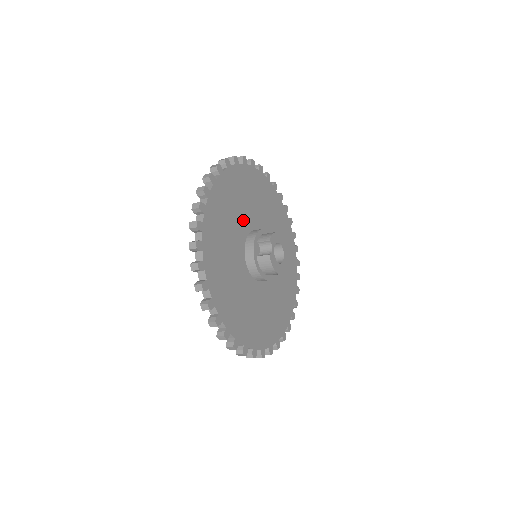
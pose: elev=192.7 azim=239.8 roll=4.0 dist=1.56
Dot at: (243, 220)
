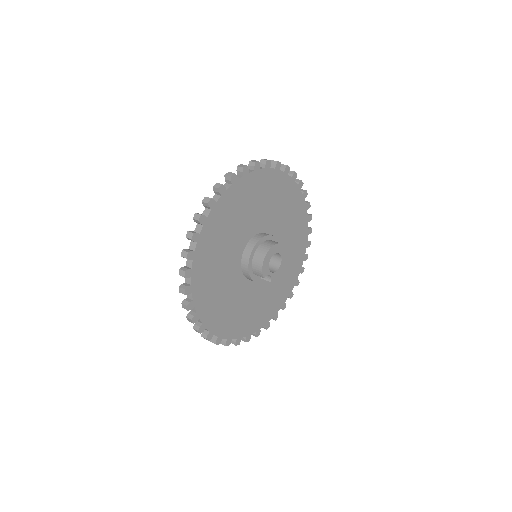
Dot at: (231, 275)
